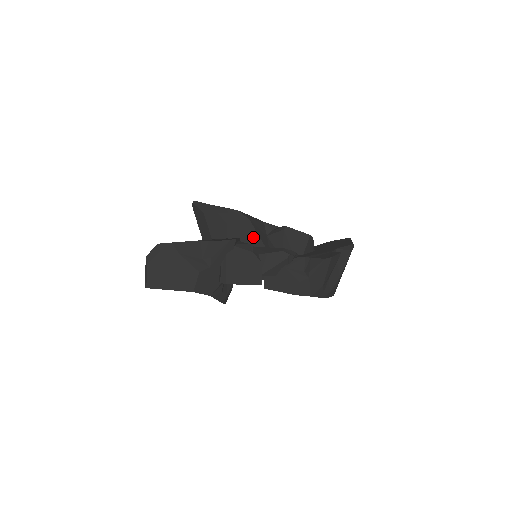
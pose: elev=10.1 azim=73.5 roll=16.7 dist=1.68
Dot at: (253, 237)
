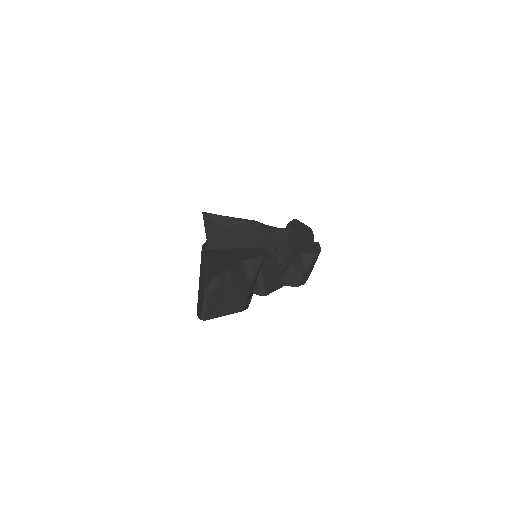
Dot at: (267, 244)
